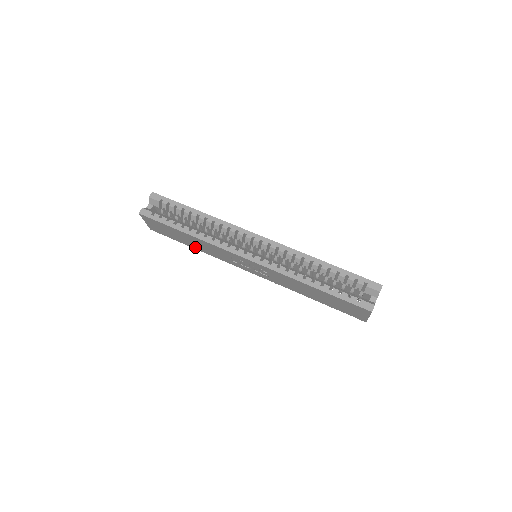
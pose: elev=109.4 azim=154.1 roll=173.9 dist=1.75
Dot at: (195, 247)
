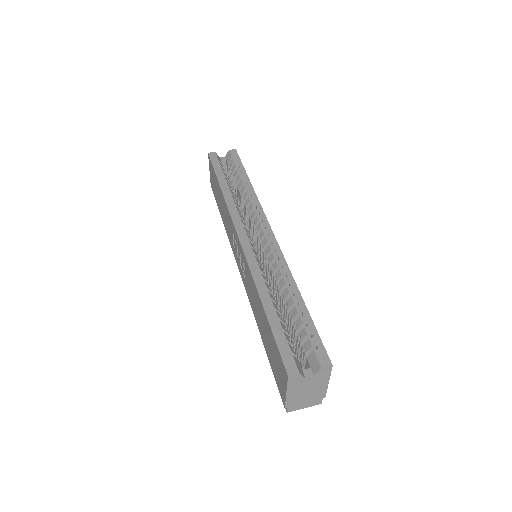
Dot at: (222, 217)
